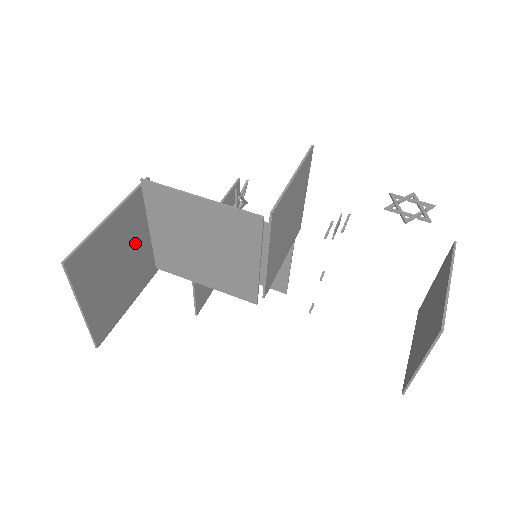
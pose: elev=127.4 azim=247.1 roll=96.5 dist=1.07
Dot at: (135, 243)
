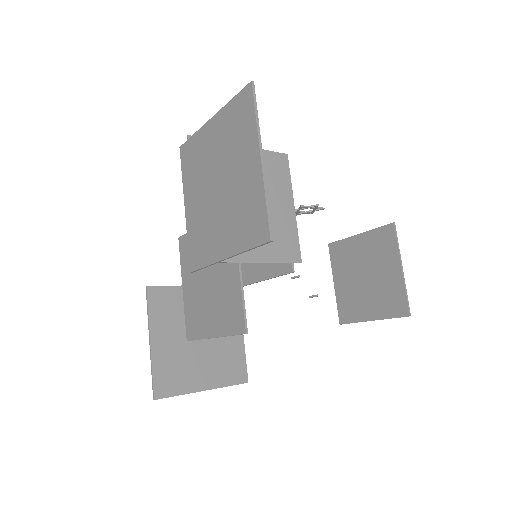
Dot at: (205, 188)
